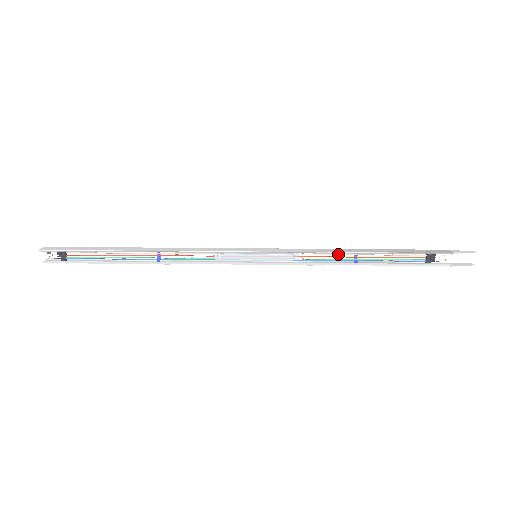
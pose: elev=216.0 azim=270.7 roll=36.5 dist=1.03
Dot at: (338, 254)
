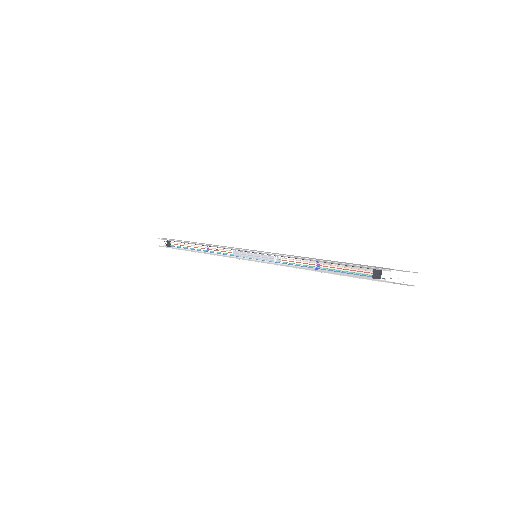
Dot at: (306, 261)
